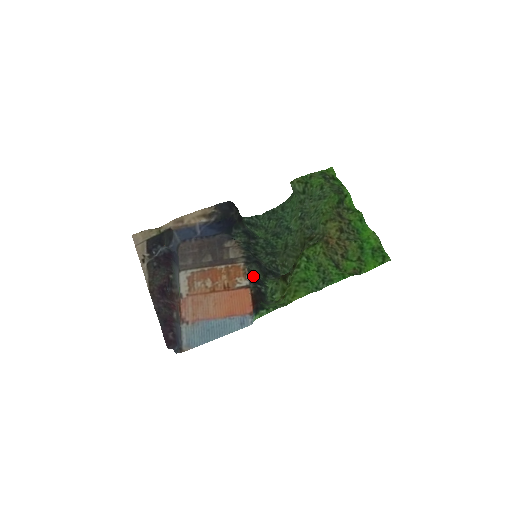
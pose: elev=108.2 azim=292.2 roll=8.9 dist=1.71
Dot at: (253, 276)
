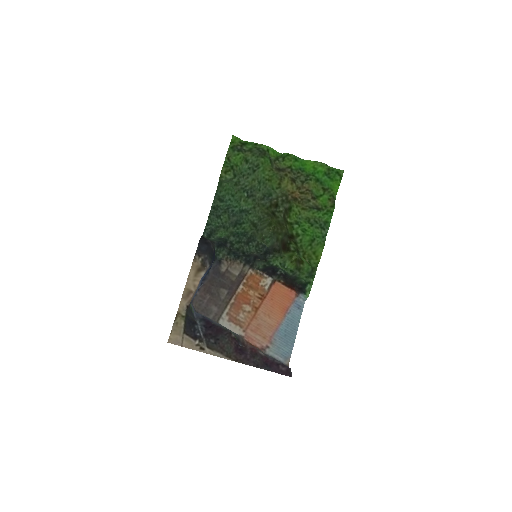
Dot at: (267, 271)
